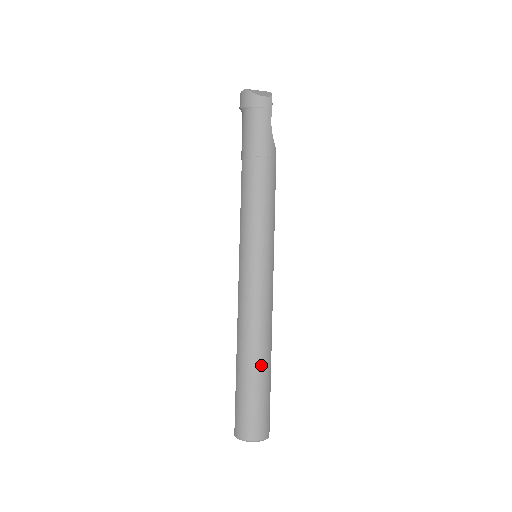
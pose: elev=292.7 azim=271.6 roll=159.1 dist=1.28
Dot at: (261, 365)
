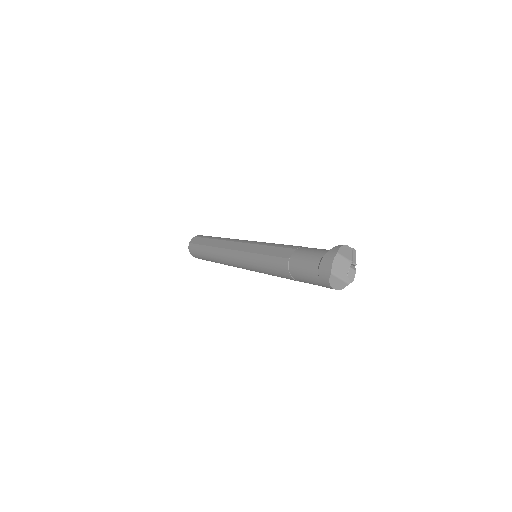
Dot at: (215, 262)
